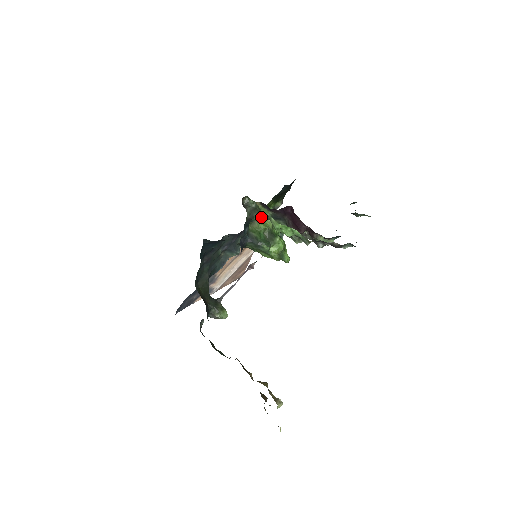
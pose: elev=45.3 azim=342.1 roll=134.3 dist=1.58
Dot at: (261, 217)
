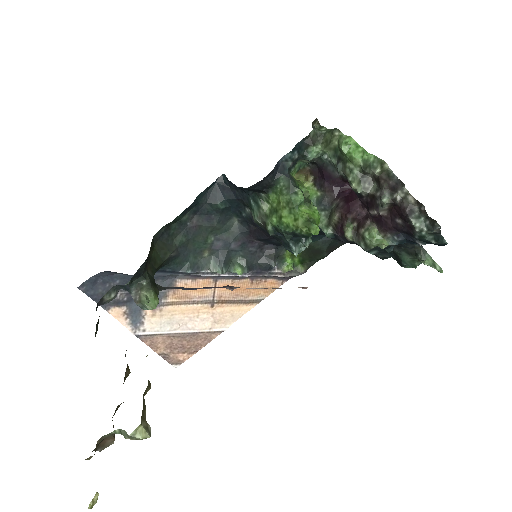
Dot at: (323, 149)
